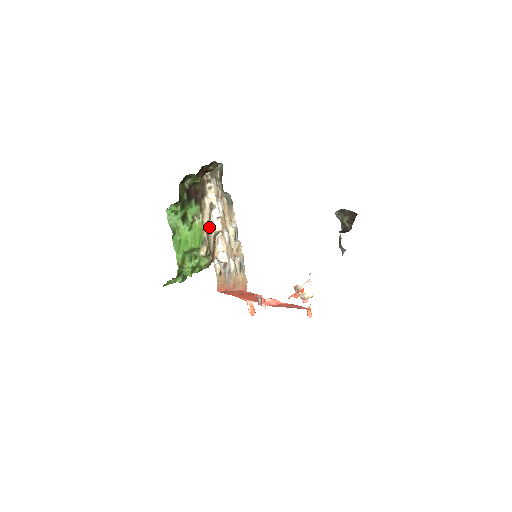
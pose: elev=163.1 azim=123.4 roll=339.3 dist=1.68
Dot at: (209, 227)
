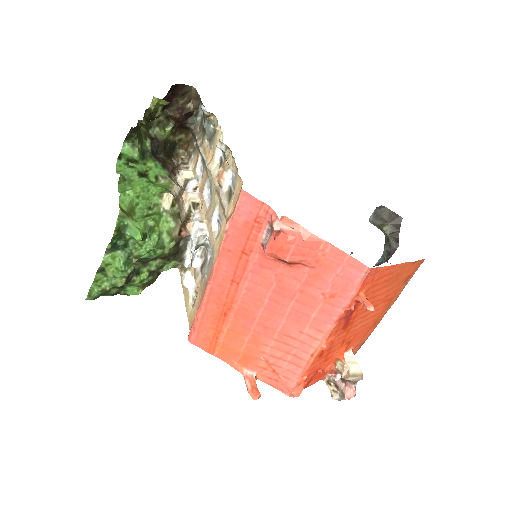
Dot at: (180, 198)
